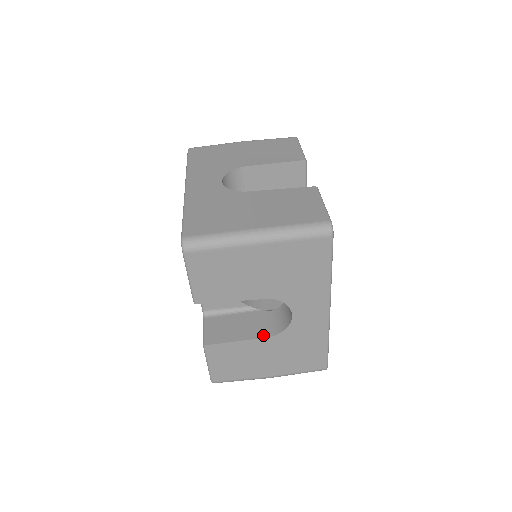
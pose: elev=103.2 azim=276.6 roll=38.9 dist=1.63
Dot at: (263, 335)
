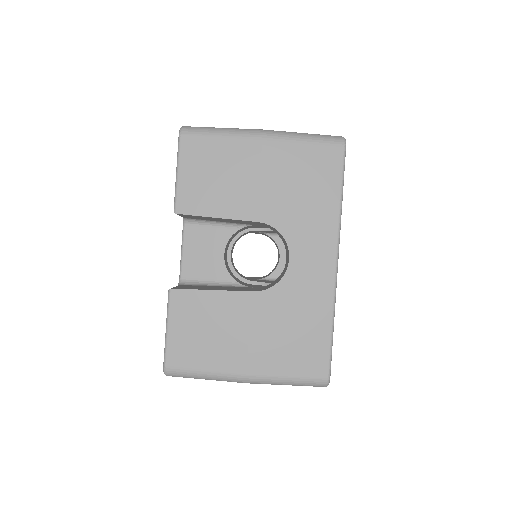
Dot at: (248, 290)
